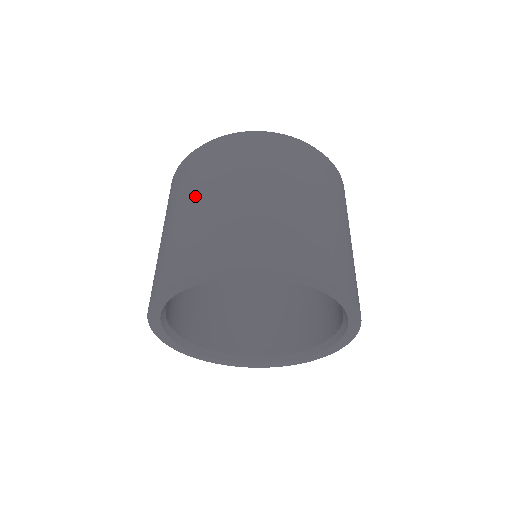
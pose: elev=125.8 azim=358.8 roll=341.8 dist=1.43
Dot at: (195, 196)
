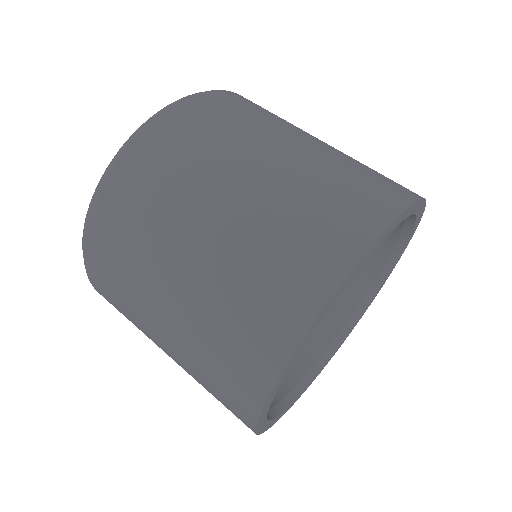
Dot at: (228, 179)
